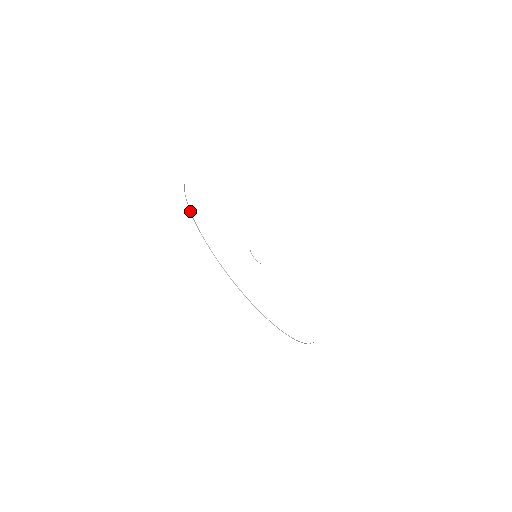
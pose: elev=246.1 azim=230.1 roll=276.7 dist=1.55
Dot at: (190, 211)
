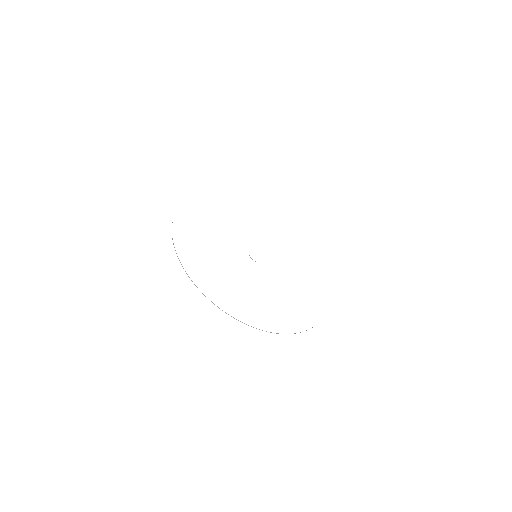
Dot at: occluded
